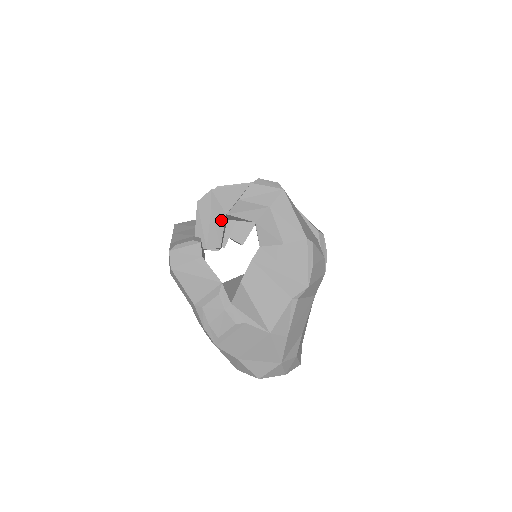
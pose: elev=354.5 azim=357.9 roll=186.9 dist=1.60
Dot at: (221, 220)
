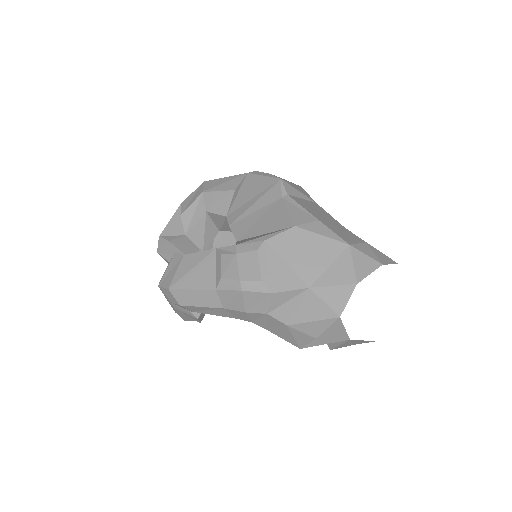
Dot at: (184, 240)
